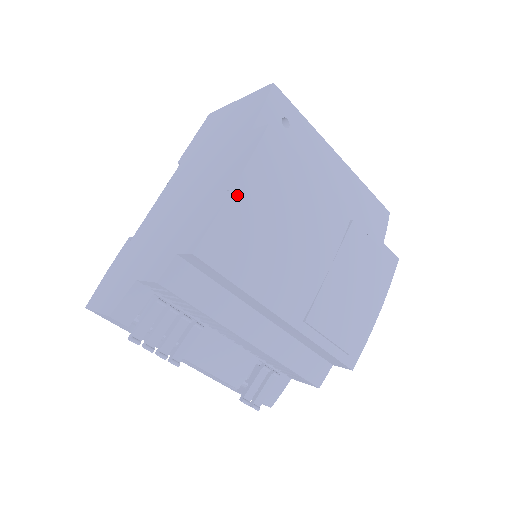
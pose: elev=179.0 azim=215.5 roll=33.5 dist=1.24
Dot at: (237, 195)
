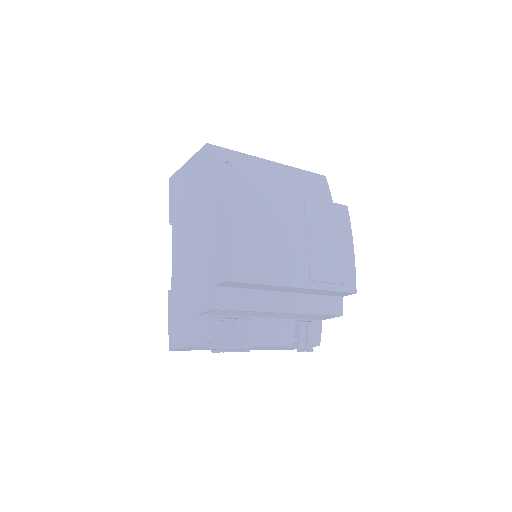
Dot at: (230, 231)
